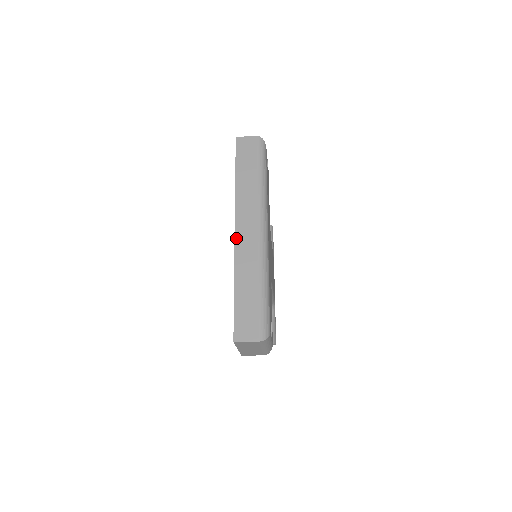
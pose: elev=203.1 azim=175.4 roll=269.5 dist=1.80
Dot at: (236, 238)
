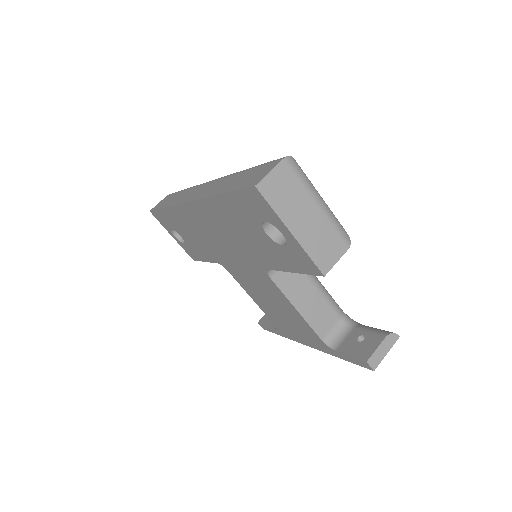
Dot at: (192, 200)
